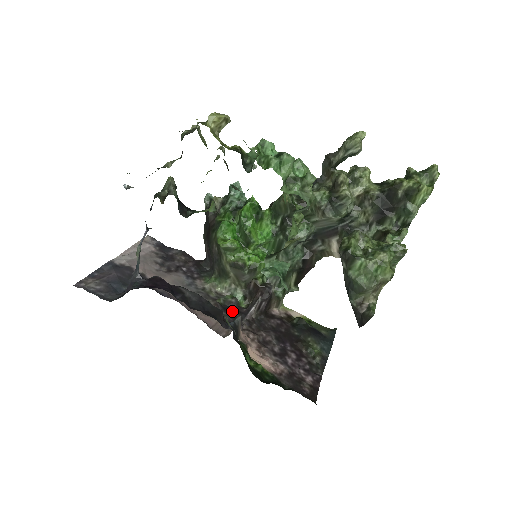
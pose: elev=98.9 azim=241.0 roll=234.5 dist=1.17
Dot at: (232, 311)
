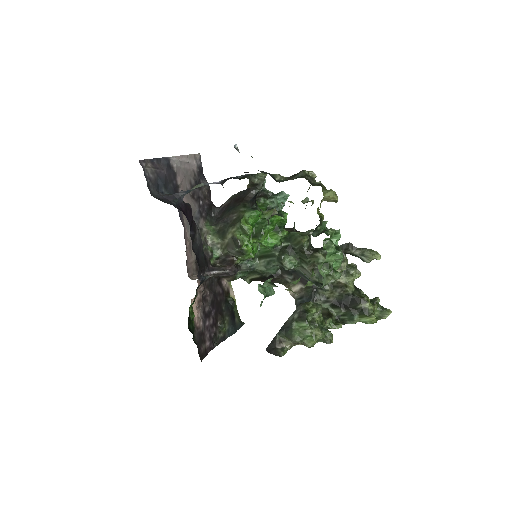
Dot at: occluded
